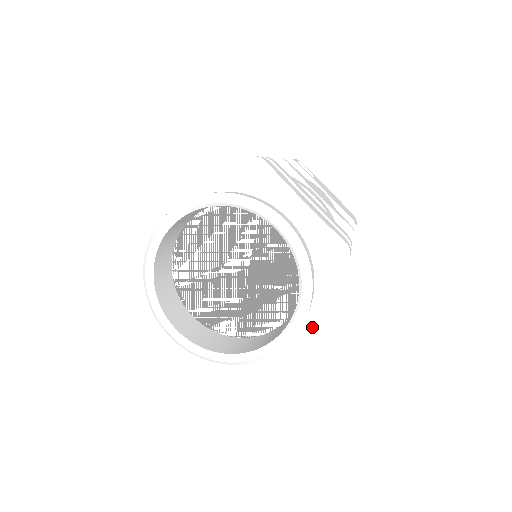
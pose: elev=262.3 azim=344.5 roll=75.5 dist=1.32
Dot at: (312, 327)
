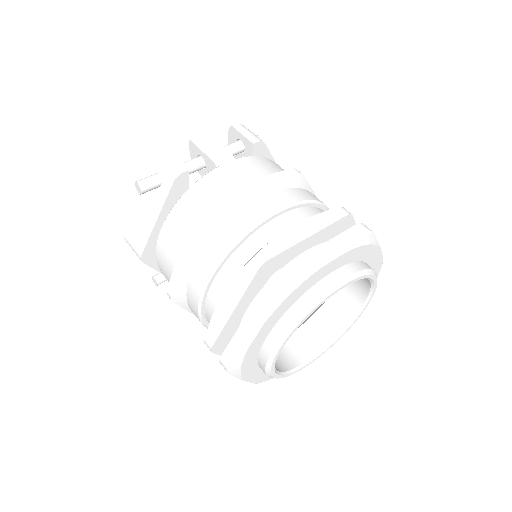
Dot at: occluded
